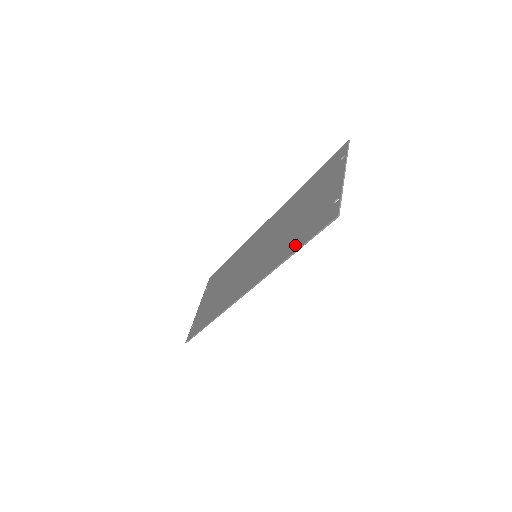
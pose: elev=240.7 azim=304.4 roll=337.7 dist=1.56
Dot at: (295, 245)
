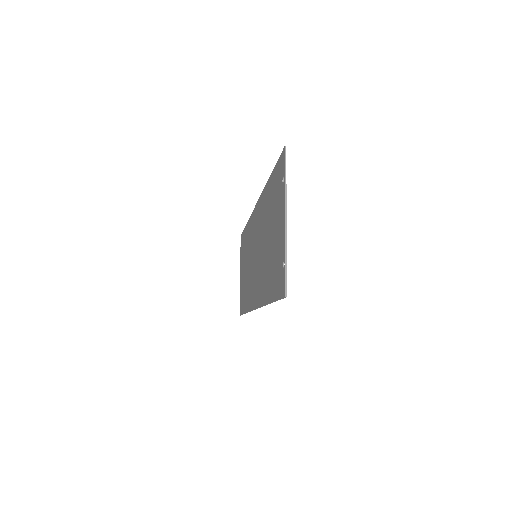
Dot at: (269, 292)
